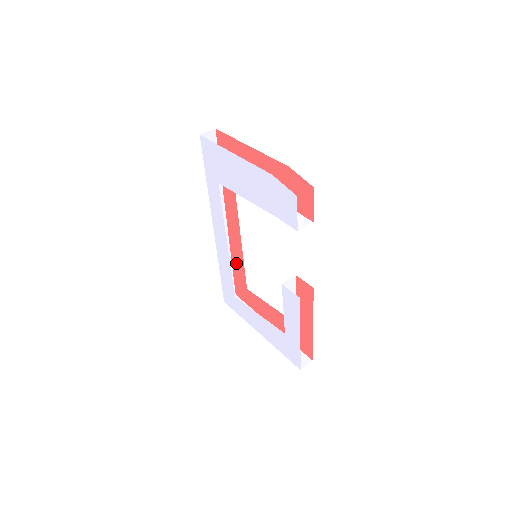
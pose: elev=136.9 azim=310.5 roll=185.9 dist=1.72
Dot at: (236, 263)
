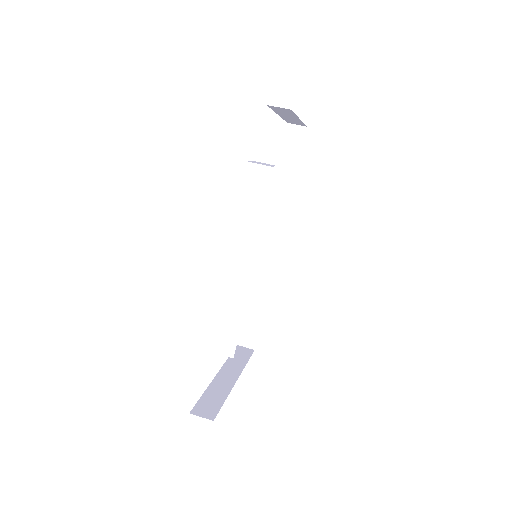
Dot at: occluded
